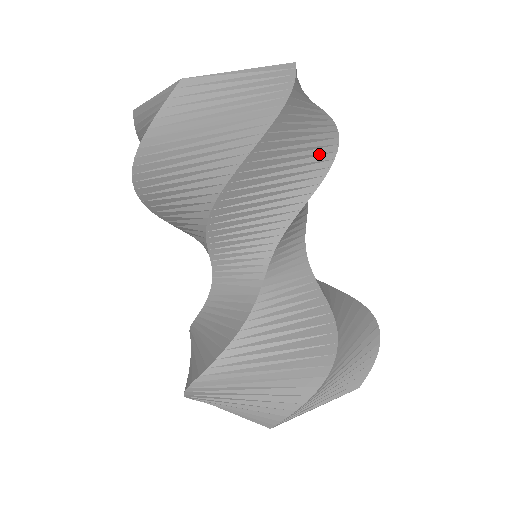
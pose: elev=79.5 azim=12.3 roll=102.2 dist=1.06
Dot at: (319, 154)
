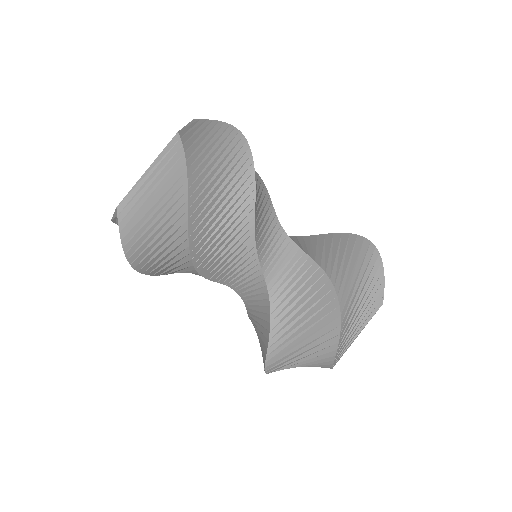
Dot at: (240, 177)
